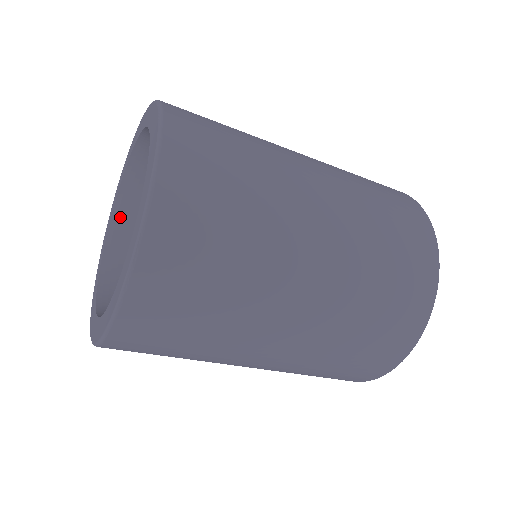
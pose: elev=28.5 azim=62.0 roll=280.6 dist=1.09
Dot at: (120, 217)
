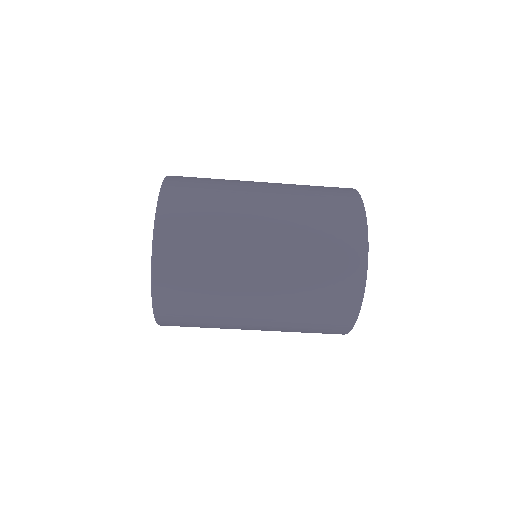
Dot at: occluded
